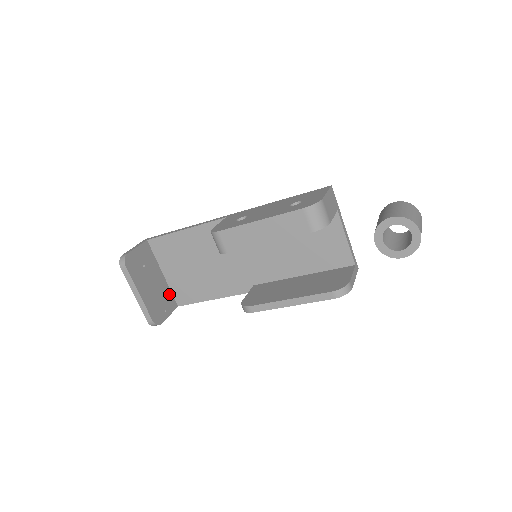
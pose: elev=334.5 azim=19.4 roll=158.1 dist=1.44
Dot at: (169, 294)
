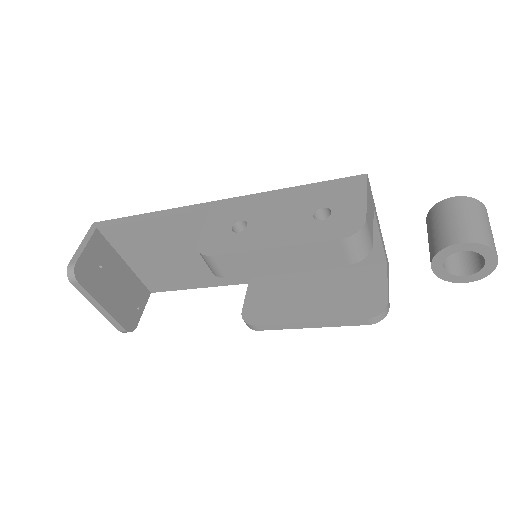
Dot at: (138, 284)
